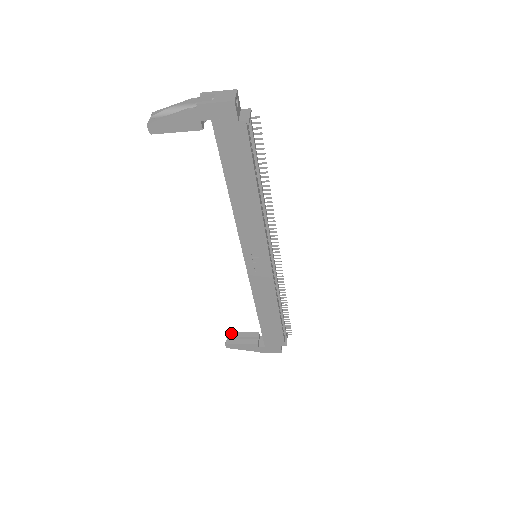
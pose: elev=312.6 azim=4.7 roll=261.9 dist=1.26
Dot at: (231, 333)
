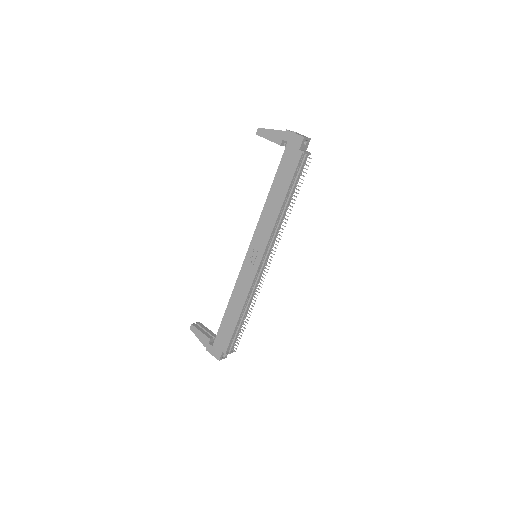
Dot at: (201, 323)
